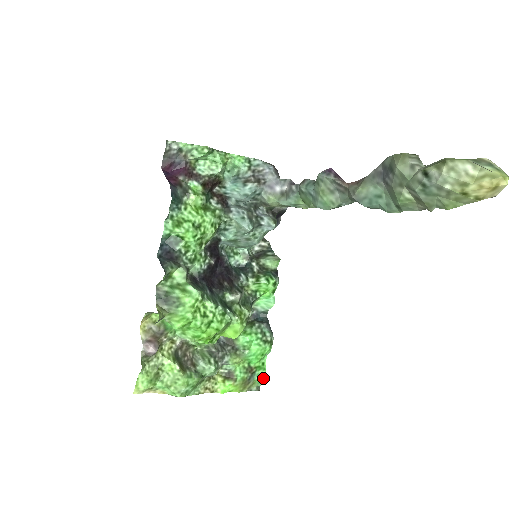
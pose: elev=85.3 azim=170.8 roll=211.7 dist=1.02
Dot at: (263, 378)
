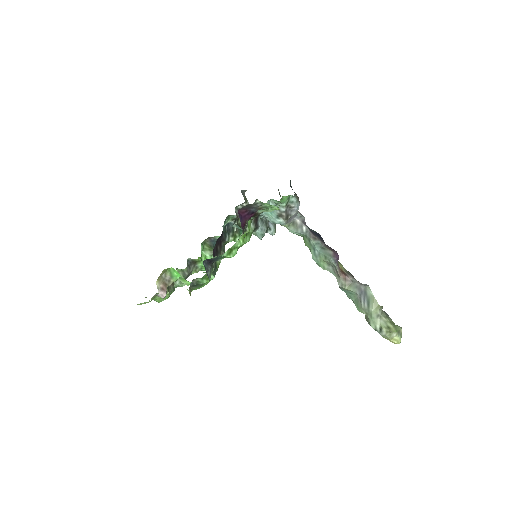
Dot at: occluded
